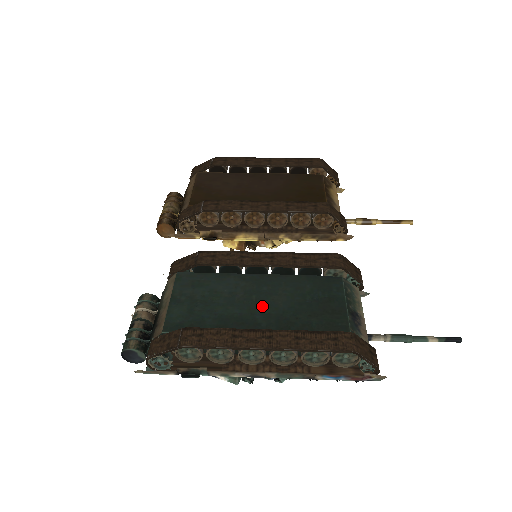
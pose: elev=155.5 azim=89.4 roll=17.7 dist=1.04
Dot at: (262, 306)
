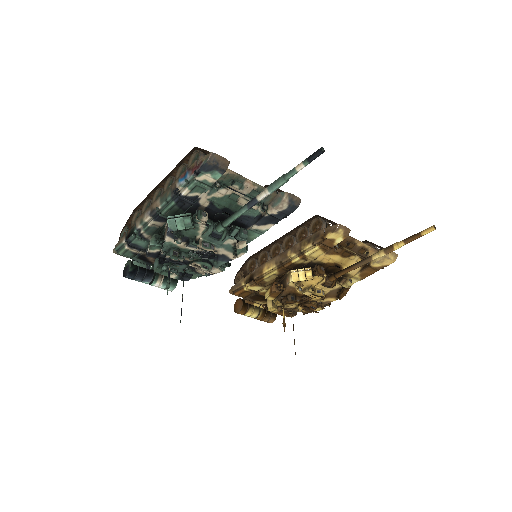
Dot at: occluded
